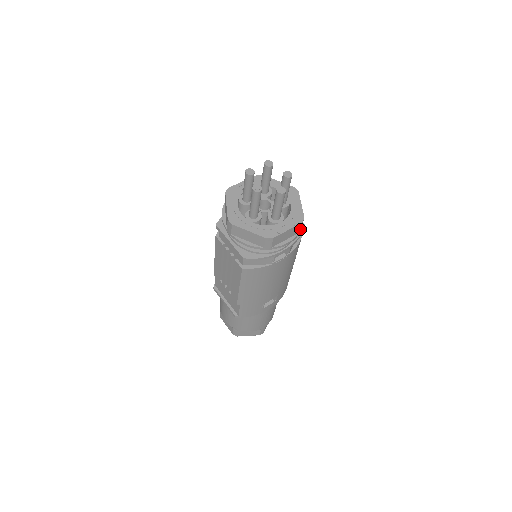
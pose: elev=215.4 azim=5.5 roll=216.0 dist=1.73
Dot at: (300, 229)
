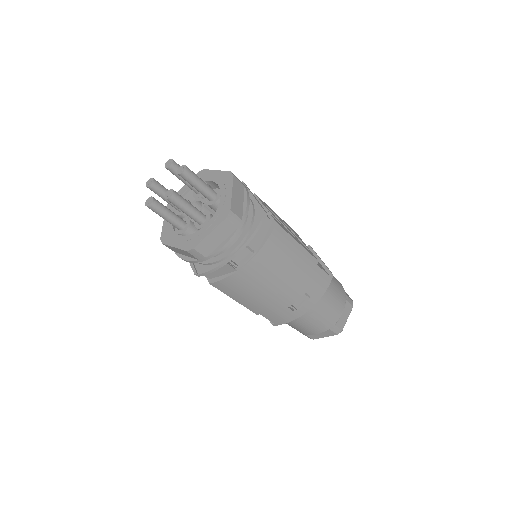
Dot at: (236, 224)
